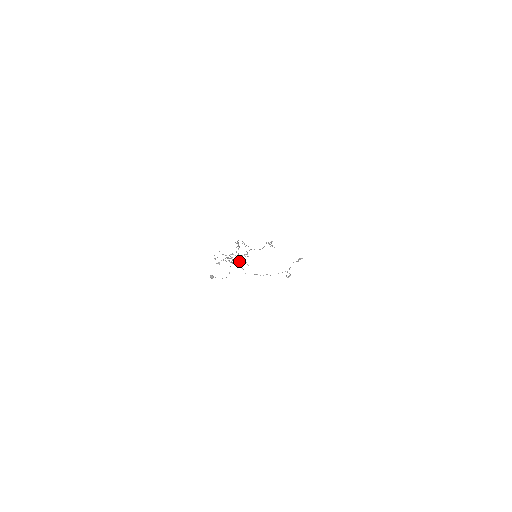
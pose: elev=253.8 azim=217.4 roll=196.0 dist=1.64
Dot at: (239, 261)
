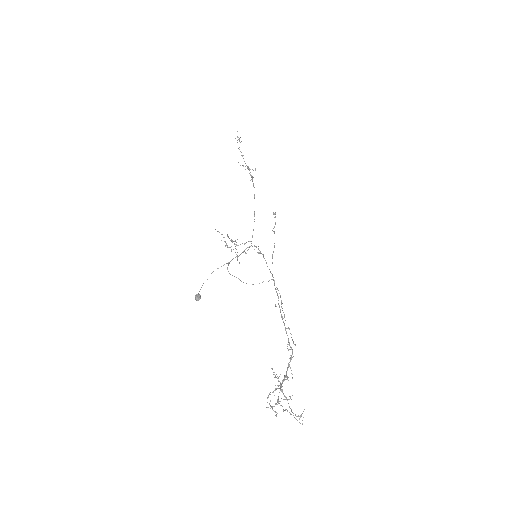
Dot at: (300, 416)
